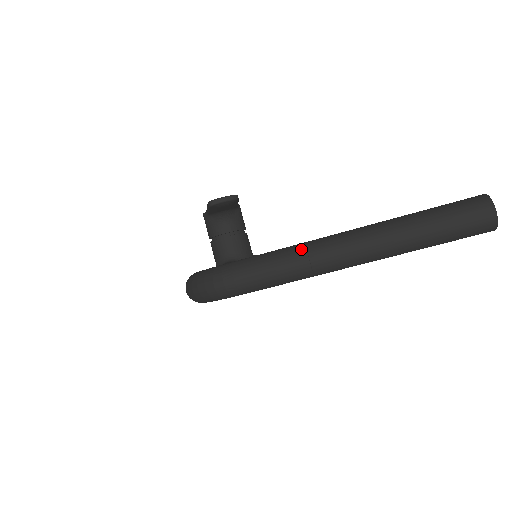
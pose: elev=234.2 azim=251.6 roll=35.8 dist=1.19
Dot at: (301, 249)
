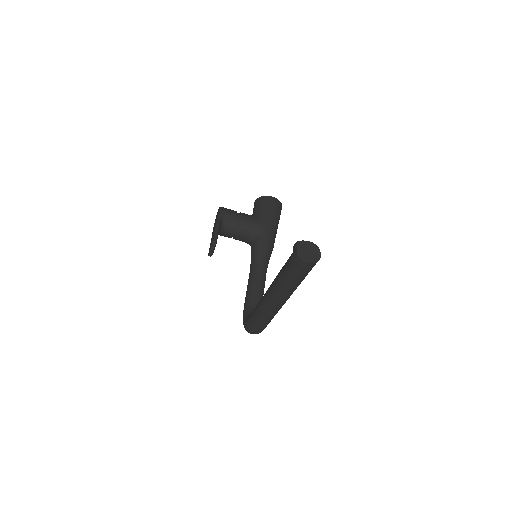
Dot at: (261, 312)
